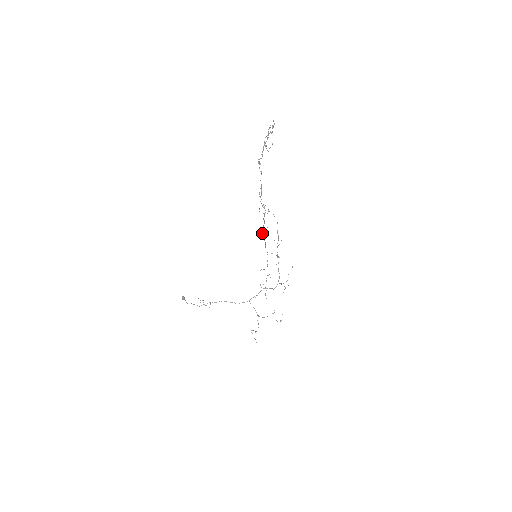
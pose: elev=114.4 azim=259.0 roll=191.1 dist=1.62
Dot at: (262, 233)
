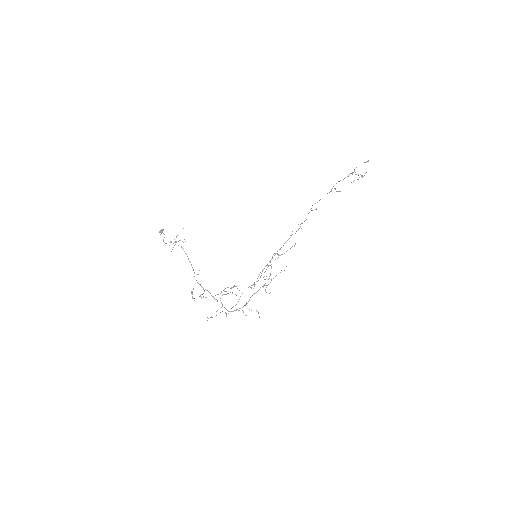
Dot at: (275, 253)
